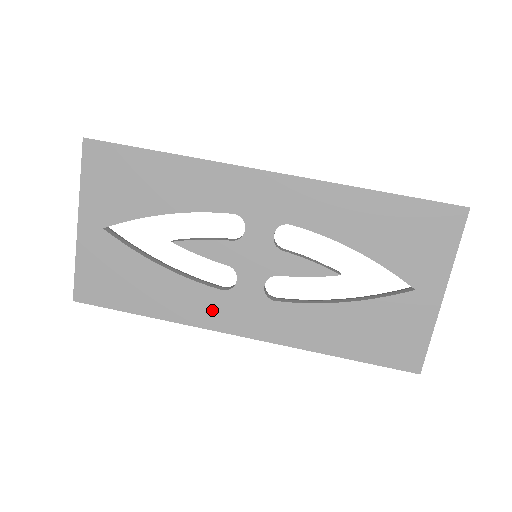
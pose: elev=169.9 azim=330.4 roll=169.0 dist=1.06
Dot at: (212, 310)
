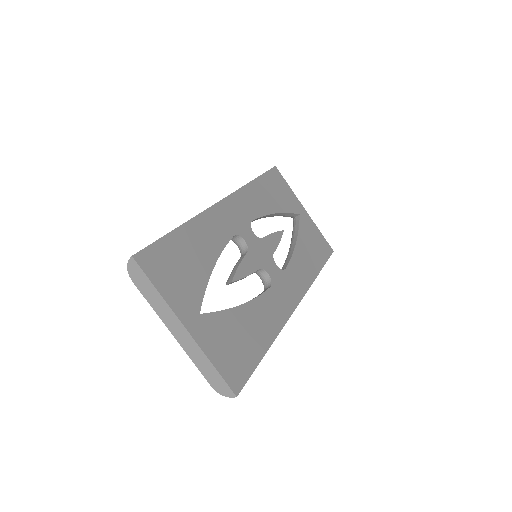
Dot at: (279, 305)
